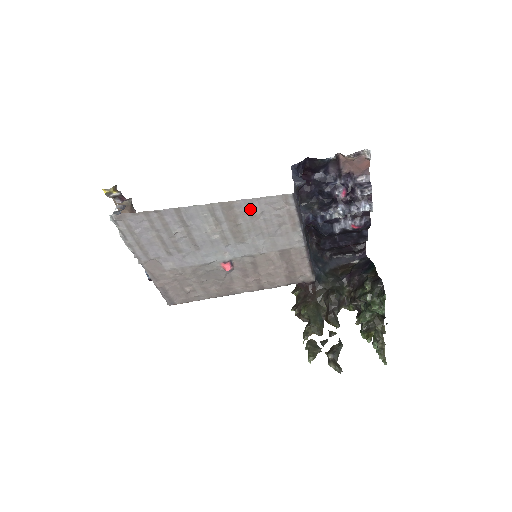
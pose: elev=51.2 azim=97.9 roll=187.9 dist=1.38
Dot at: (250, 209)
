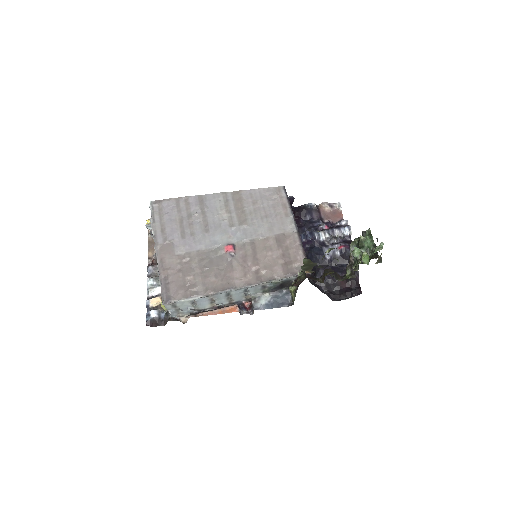
Dot at: (253, 197)
